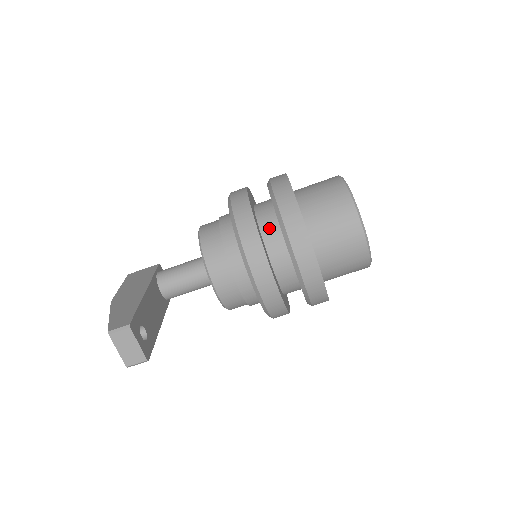
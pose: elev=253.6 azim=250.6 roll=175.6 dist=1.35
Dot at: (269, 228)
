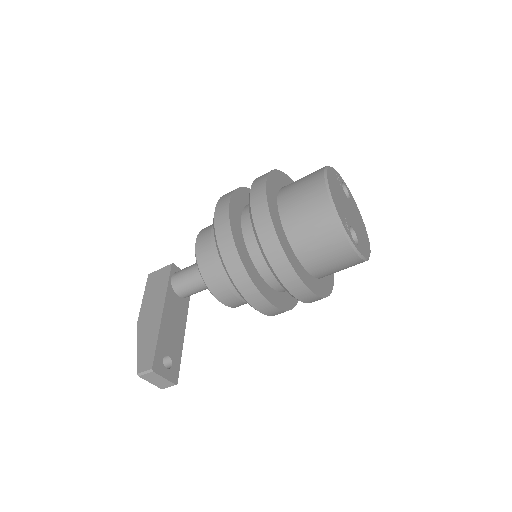
Dot at: (257, 252)
